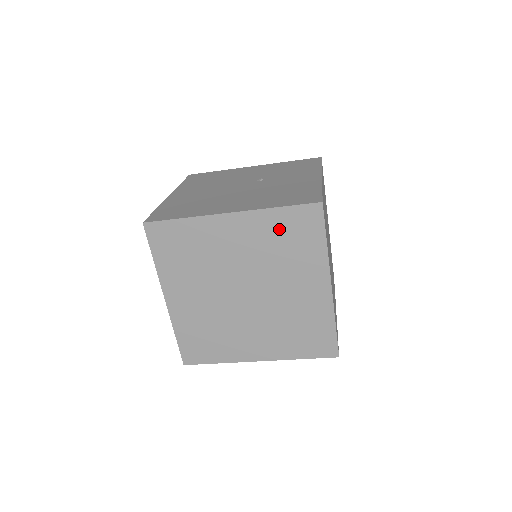
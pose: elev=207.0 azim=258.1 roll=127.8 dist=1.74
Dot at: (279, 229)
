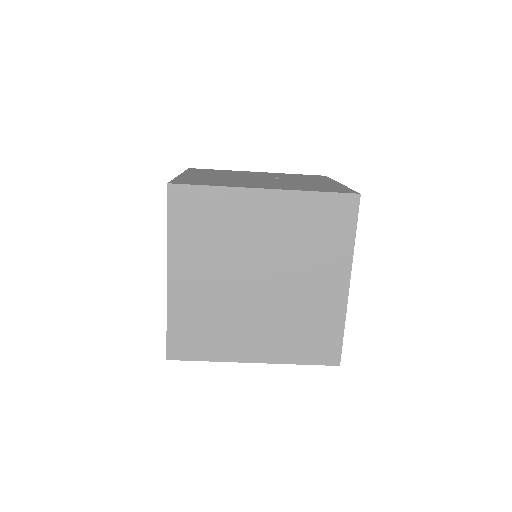
Dot at: (312, 215)
